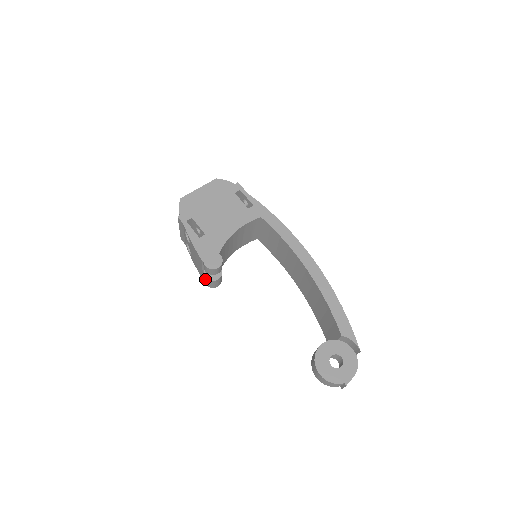
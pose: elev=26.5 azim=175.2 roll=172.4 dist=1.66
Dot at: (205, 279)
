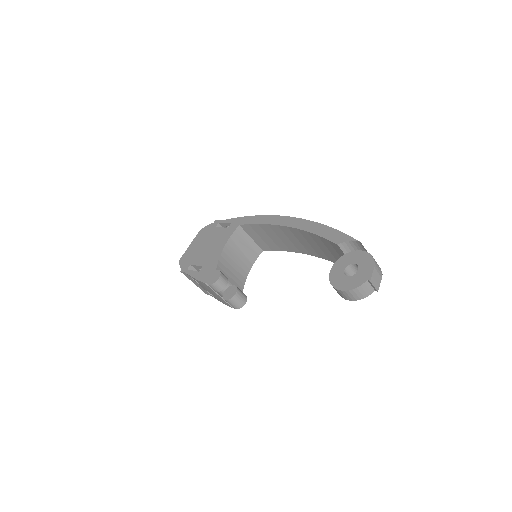
Dot at: occluded
